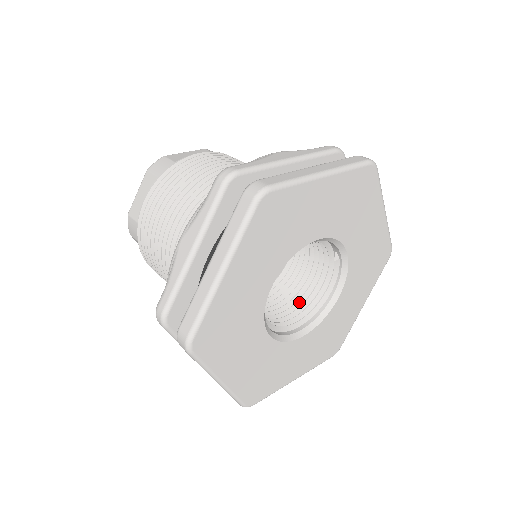
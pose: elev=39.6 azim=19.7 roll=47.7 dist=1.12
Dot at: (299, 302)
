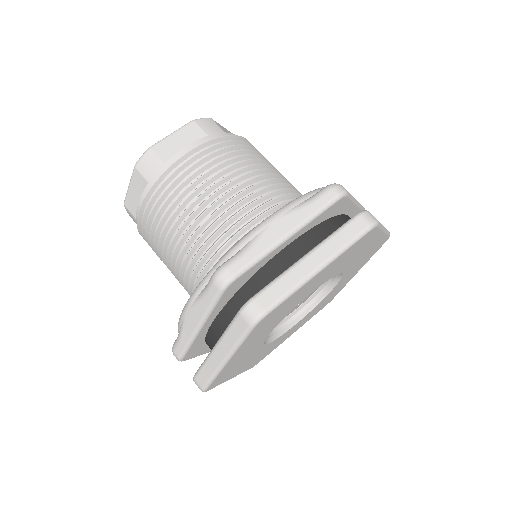
Dot at: occluded
